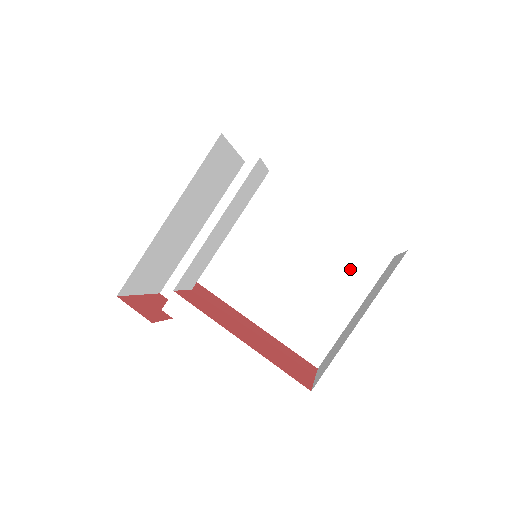
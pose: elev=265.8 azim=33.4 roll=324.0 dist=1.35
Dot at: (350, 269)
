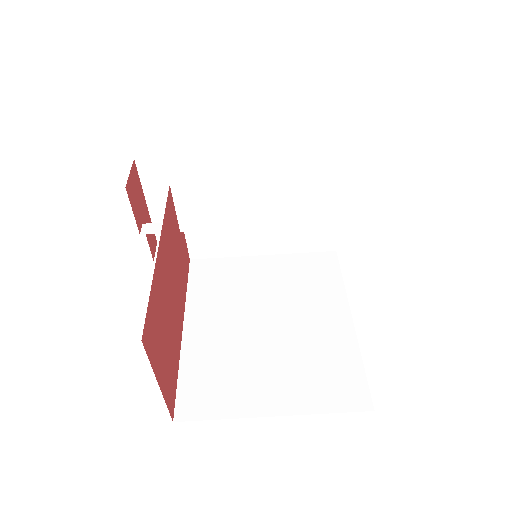
Dot at: (318, 376)
